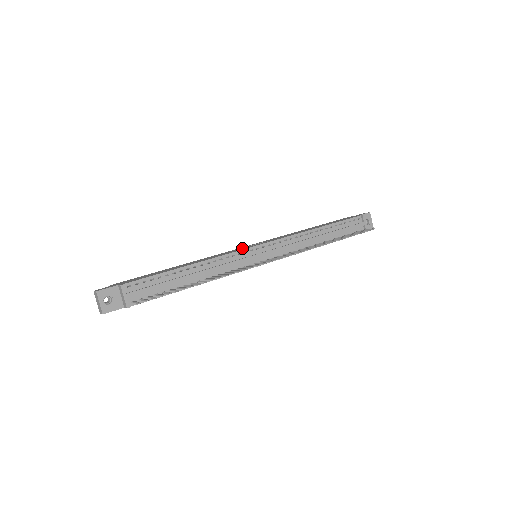
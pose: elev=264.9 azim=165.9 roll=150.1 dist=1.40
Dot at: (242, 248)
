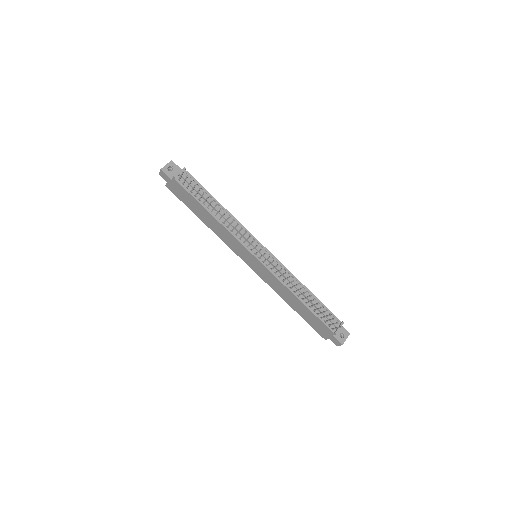
Dot at: occluded
